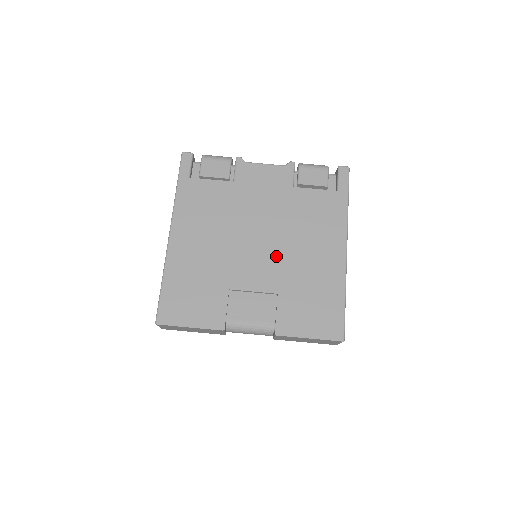
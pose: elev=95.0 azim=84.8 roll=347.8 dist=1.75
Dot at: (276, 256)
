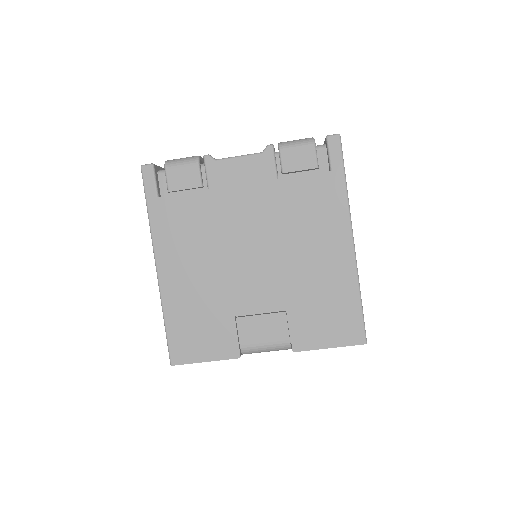
Dot at: (276, 267)
